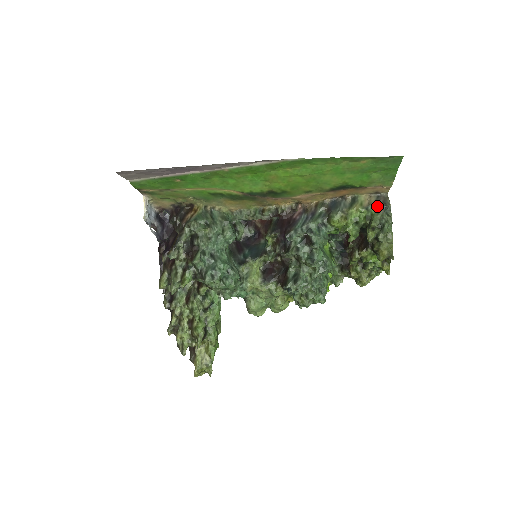
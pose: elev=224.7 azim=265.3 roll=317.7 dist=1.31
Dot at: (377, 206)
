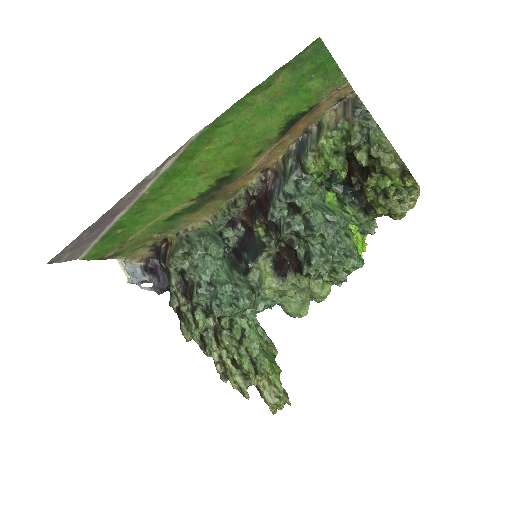
Dot at: (347, 117)
